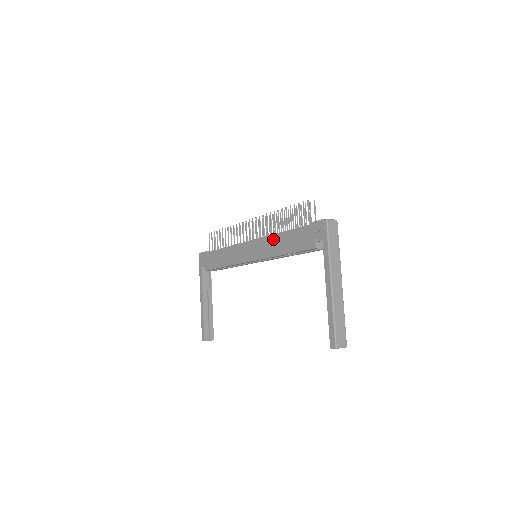
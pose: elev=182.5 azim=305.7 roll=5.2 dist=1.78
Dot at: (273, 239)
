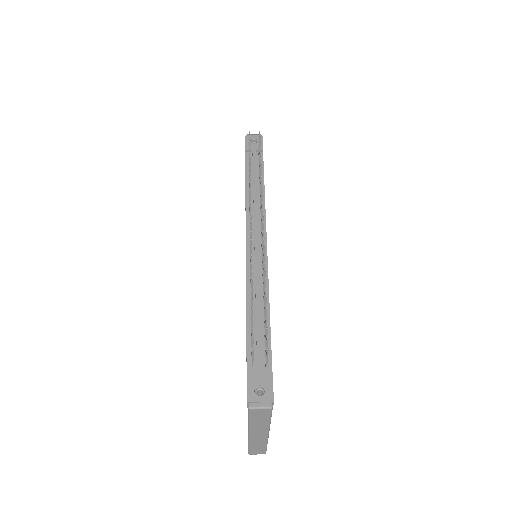
Dot at: occluded
